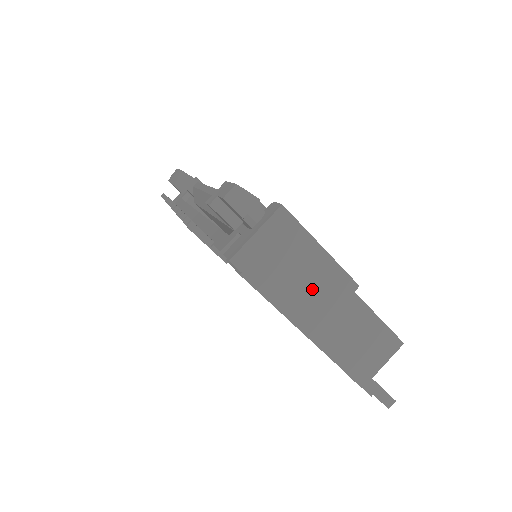
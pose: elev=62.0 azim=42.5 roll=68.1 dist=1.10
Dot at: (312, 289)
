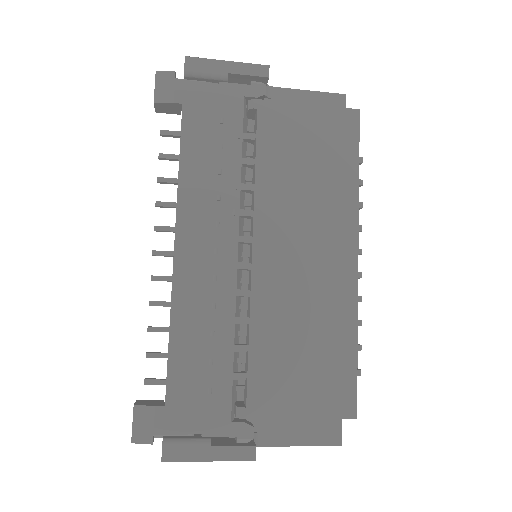
Dot at: occluded
